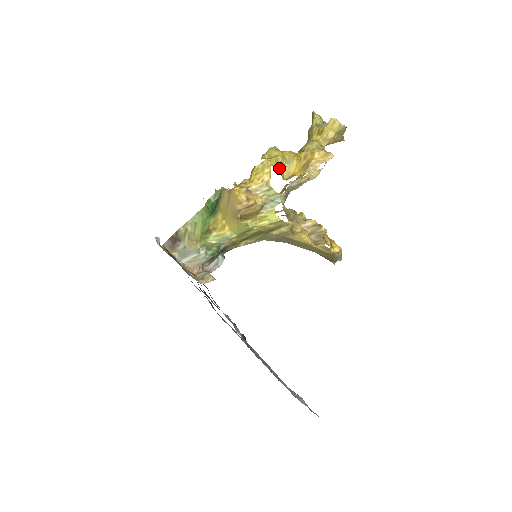
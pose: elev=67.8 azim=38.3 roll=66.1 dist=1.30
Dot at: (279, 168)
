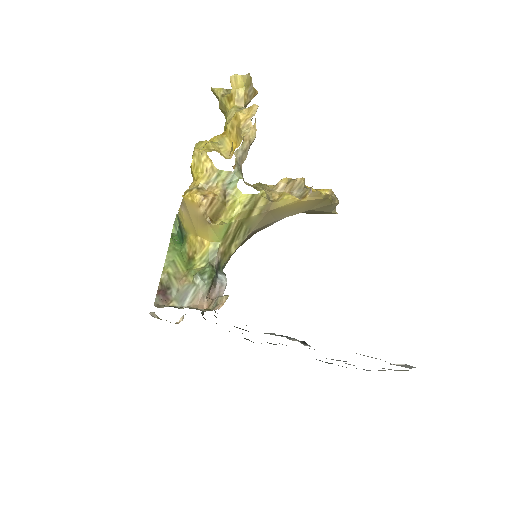
Dot at: (214, 150)
